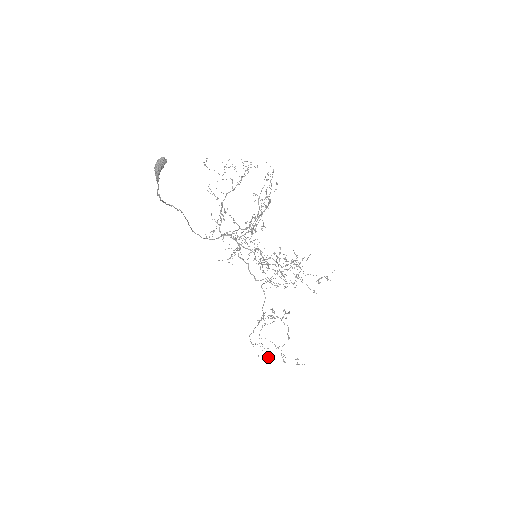
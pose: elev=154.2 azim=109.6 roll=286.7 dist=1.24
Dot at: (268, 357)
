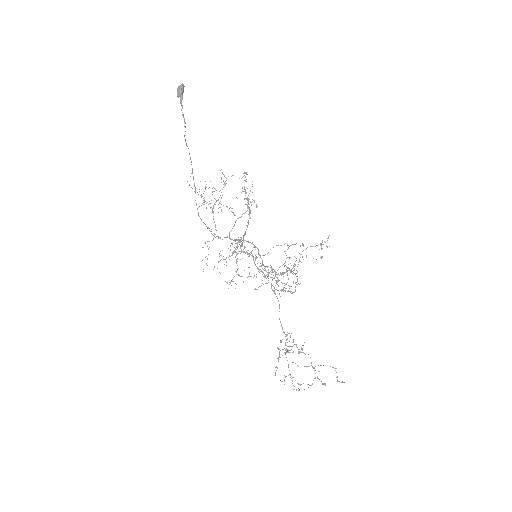
Dot at: occluded
